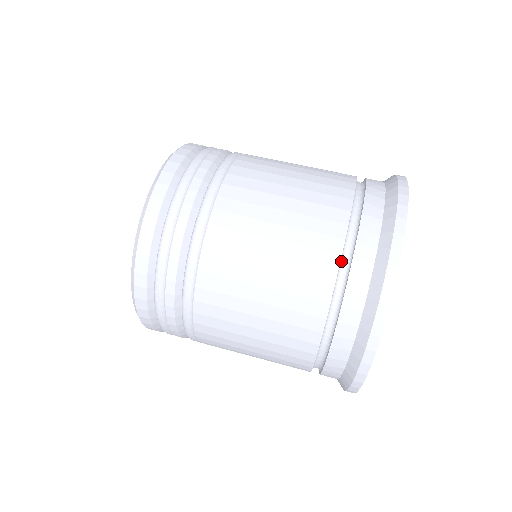
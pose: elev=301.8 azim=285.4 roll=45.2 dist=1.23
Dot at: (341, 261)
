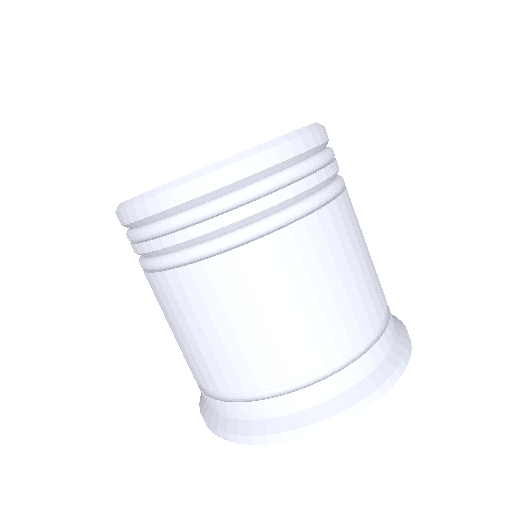
Dot at: occluded
